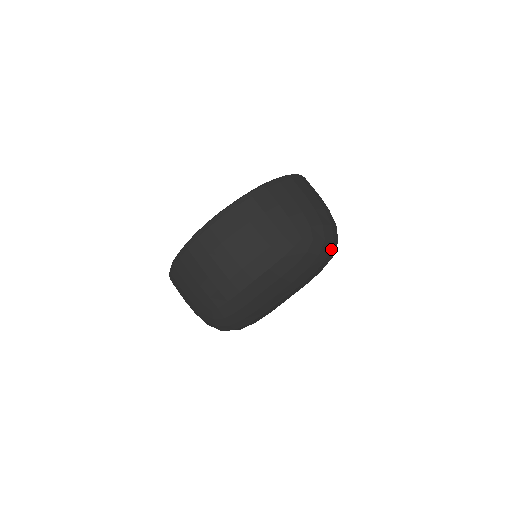
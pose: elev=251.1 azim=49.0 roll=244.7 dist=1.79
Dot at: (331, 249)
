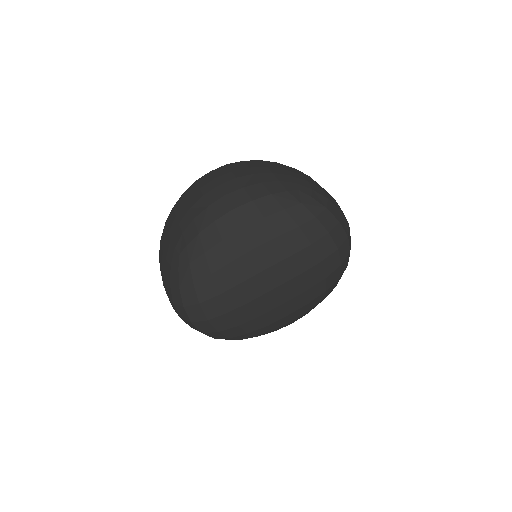
Dot at: (335, 230)
